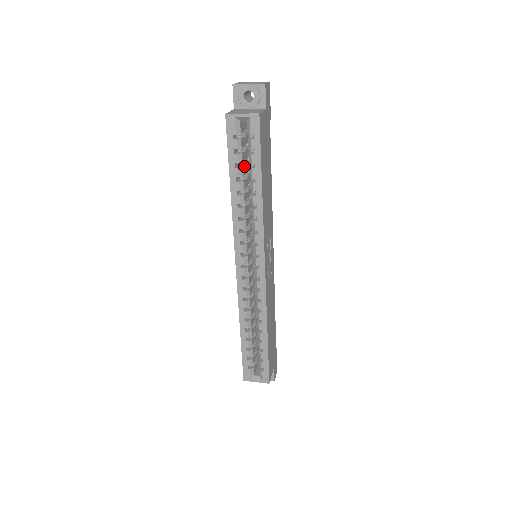
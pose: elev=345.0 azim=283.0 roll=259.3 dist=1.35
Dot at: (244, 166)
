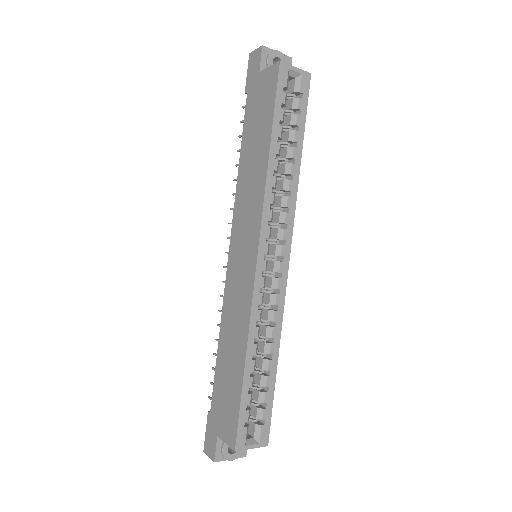
Dot at: occluded
